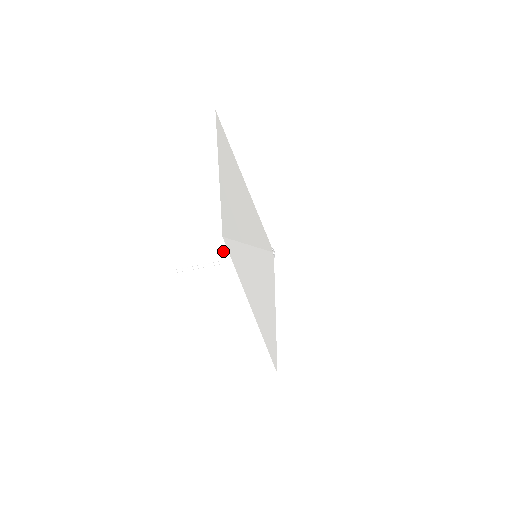
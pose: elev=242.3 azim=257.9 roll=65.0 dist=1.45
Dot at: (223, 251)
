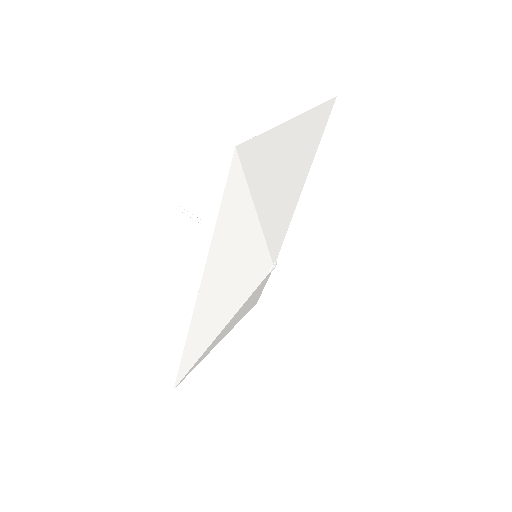
Dot at: (224, 168)
